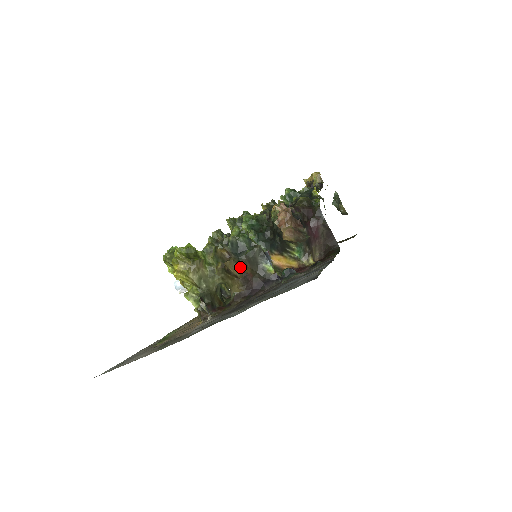
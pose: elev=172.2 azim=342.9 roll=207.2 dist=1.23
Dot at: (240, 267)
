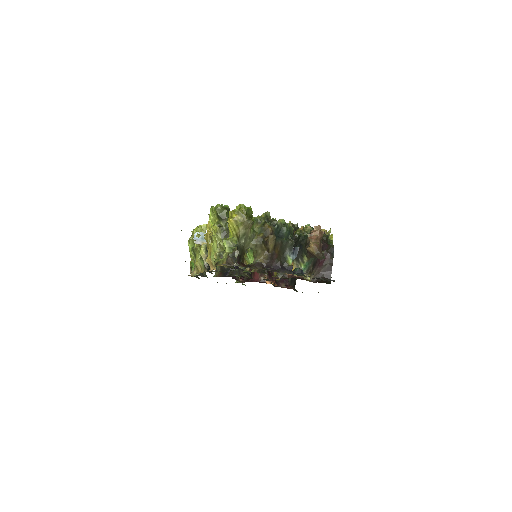
Dot at: (275, 245)
